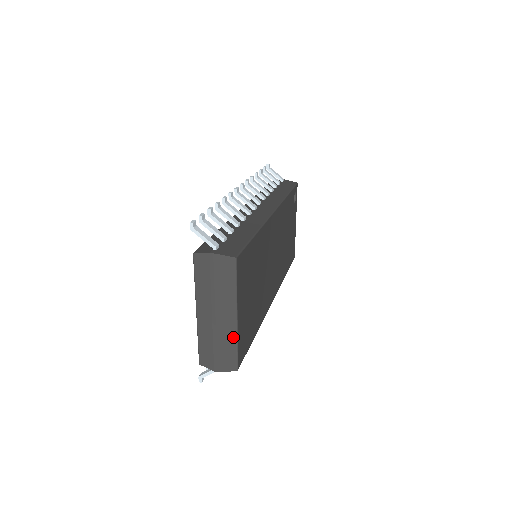
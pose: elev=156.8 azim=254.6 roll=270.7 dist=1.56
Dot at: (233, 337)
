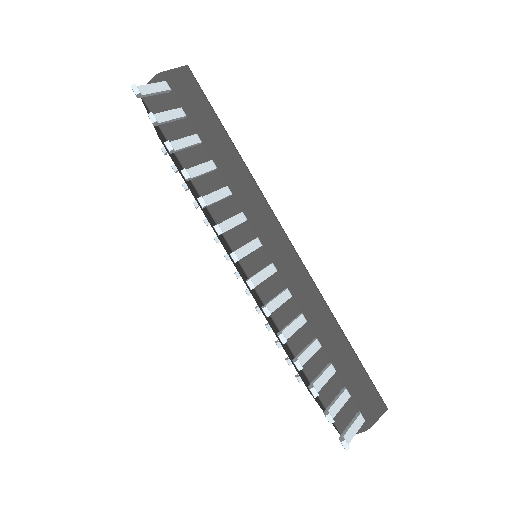
Dot at: occluded
